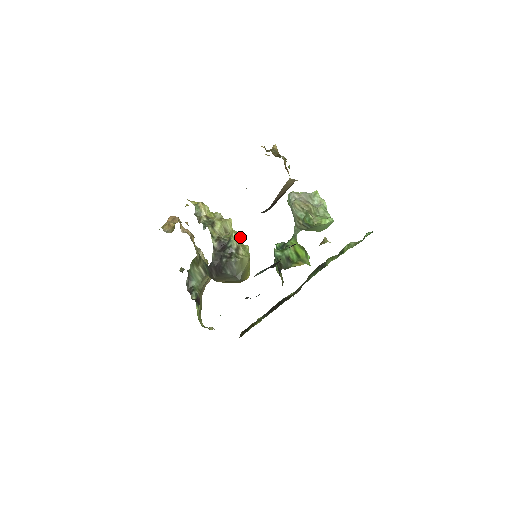
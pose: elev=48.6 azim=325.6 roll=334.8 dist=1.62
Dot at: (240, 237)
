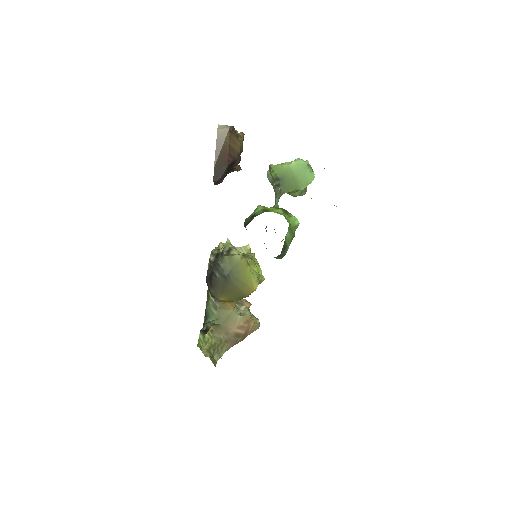
Dot at: occluded
